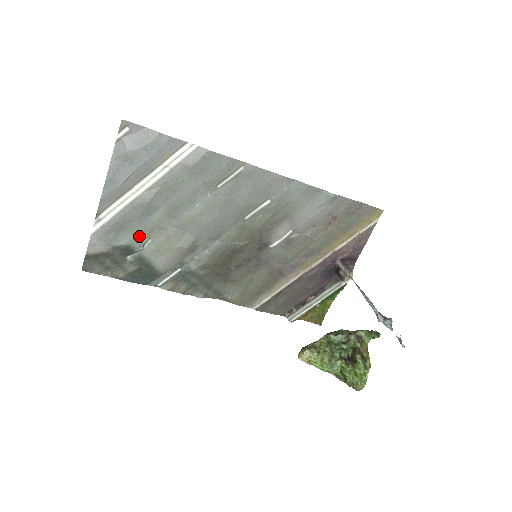
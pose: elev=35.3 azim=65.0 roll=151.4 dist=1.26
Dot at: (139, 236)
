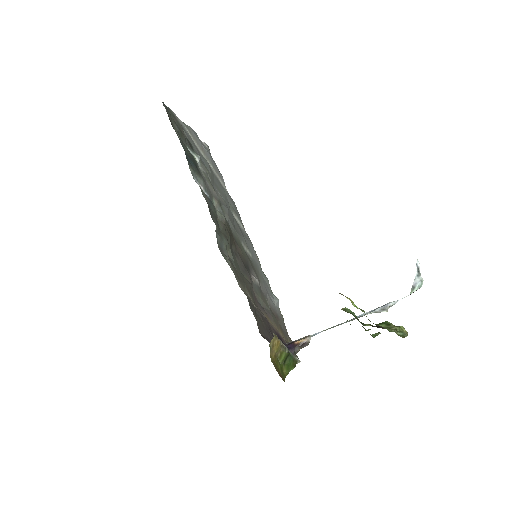
Dot at: occluded
